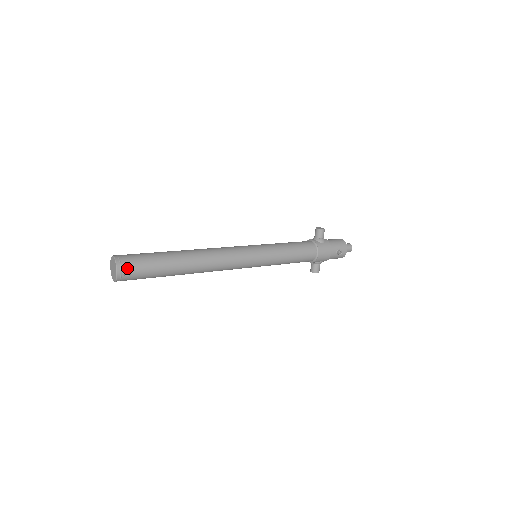
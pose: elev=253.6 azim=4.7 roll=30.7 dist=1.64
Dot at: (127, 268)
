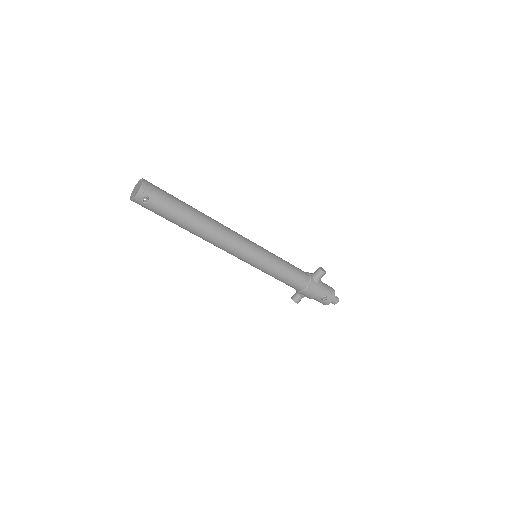
Dot at: (147, 196)
